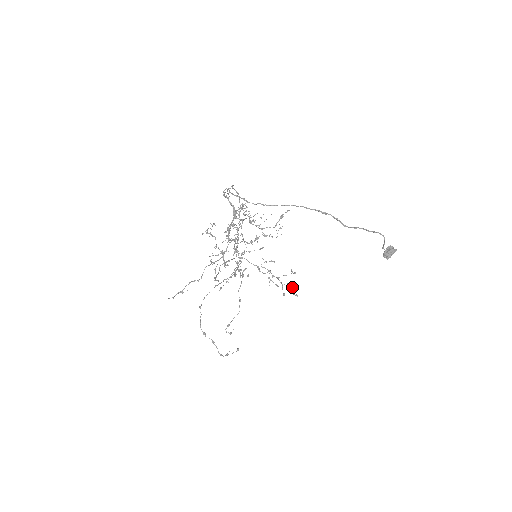
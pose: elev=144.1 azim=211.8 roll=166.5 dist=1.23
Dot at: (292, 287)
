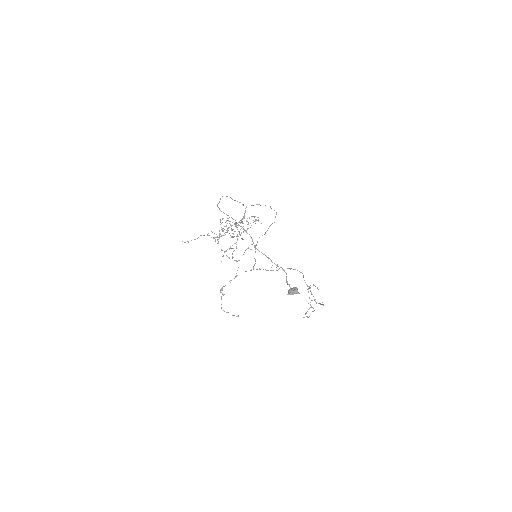
Dot at: occluded
